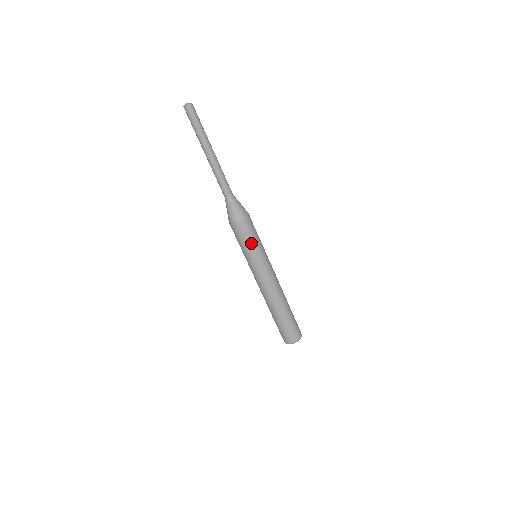
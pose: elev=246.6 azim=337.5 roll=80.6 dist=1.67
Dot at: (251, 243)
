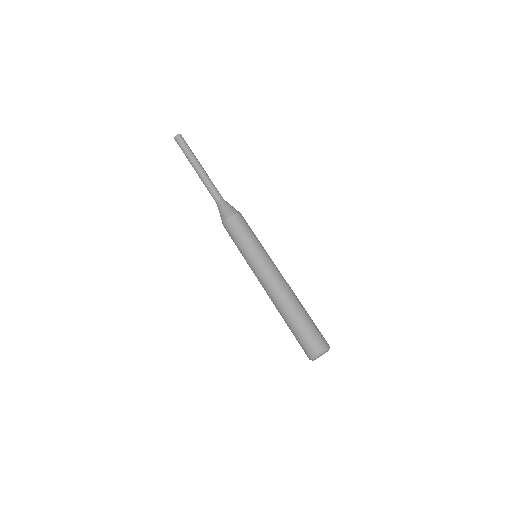
Dot at: (244, 237)
